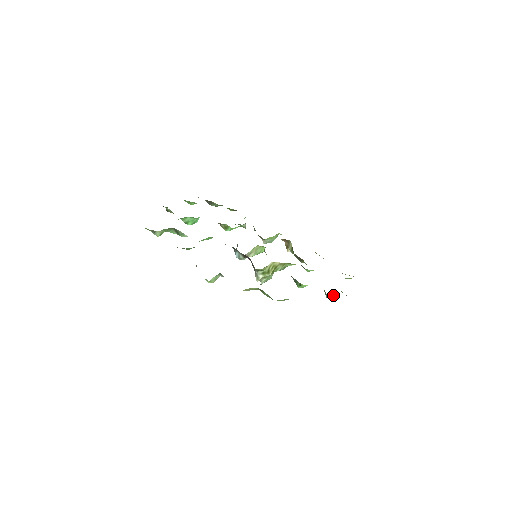
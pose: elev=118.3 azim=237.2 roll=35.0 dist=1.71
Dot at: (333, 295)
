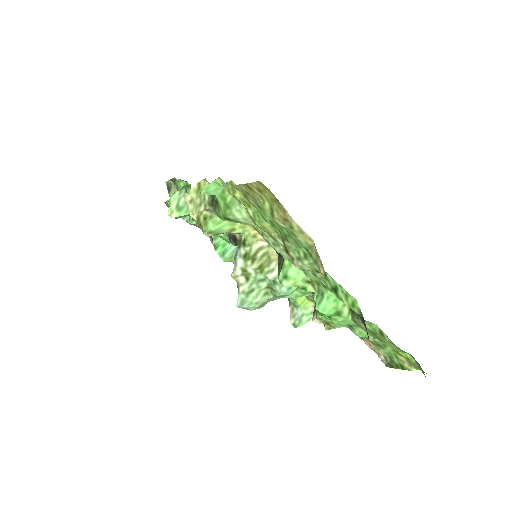
Dot at: (329, 300)
